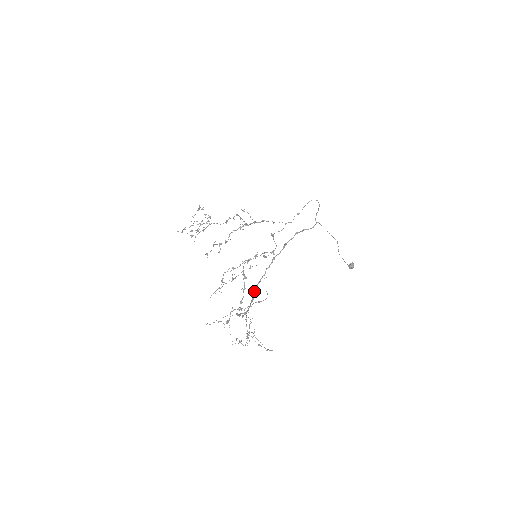
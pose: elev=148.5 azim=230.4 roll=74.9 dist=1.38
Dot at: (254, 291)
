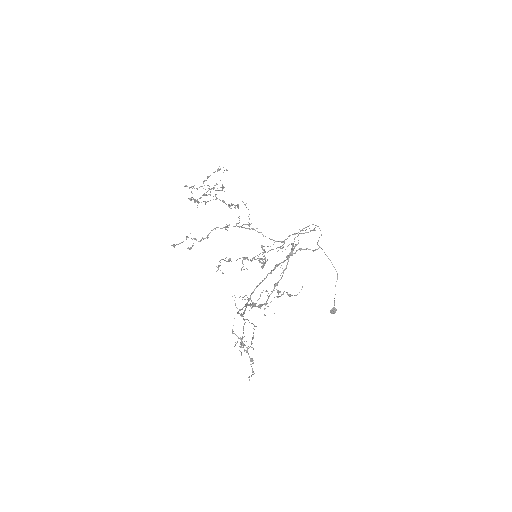
Dot at: (251, 294)
